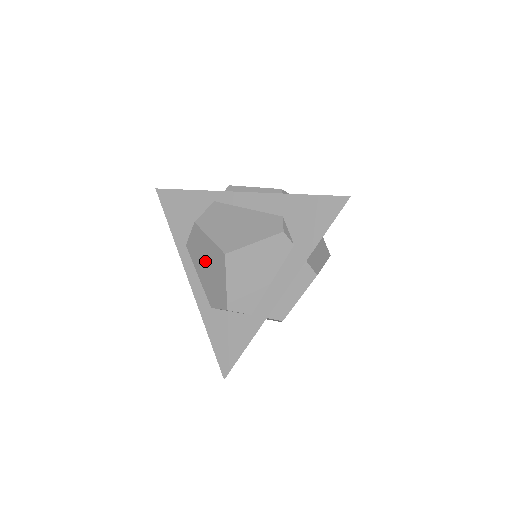
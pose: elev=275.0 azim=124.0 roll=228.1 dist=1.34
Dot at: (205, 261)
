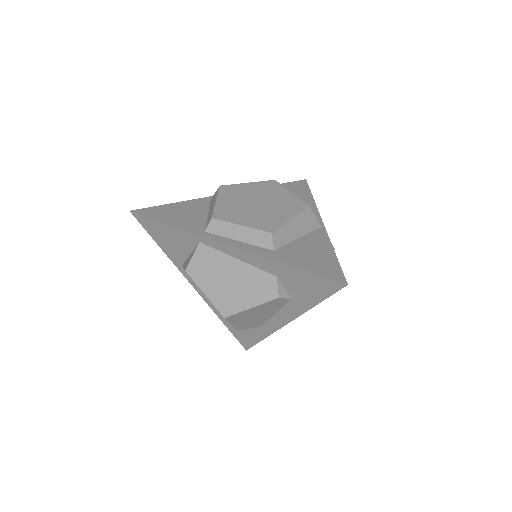
Dot at: occluded
